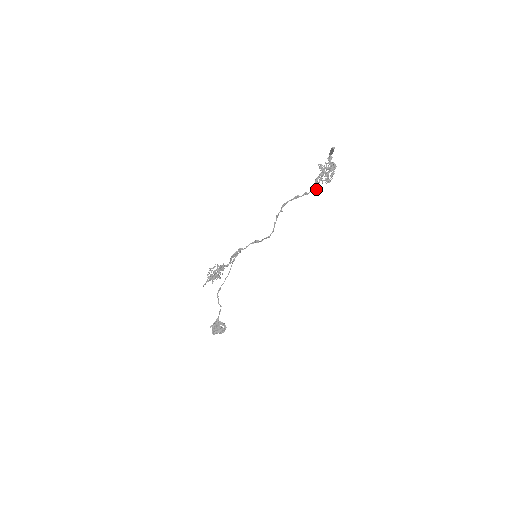
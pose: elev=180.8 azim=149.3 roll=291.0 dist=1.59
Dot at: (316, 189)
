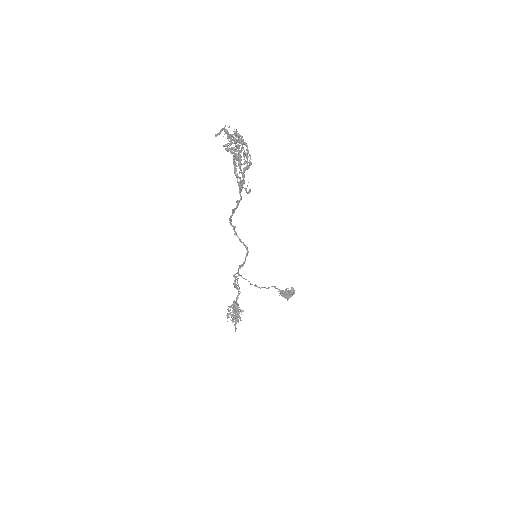
Dot at: occluded
